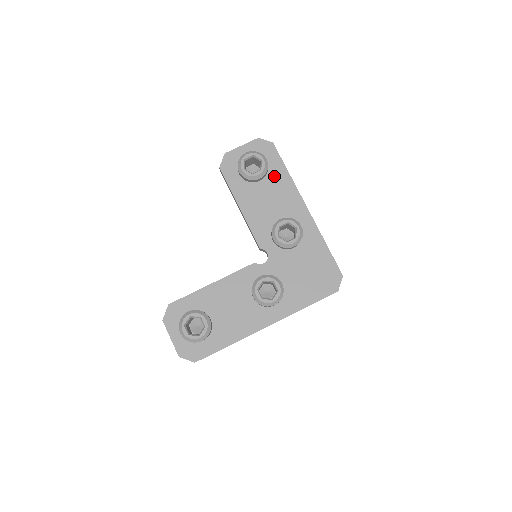
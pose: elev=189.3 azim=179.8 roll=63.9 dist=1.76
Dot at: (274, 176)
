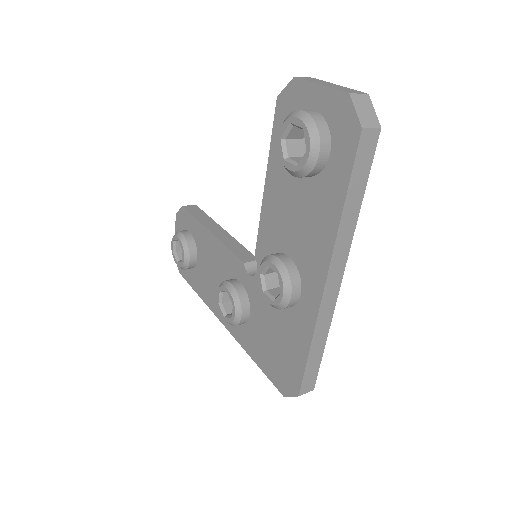
Dot at: (323, 190)
